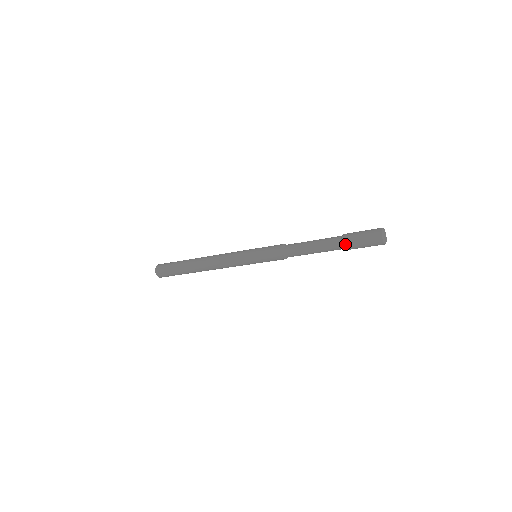
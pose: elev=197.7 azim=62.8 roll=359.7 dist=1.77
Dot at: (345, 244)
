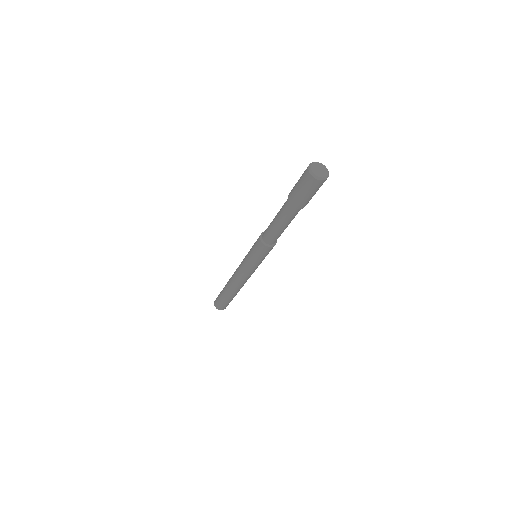
Dot at: (297, 207)
